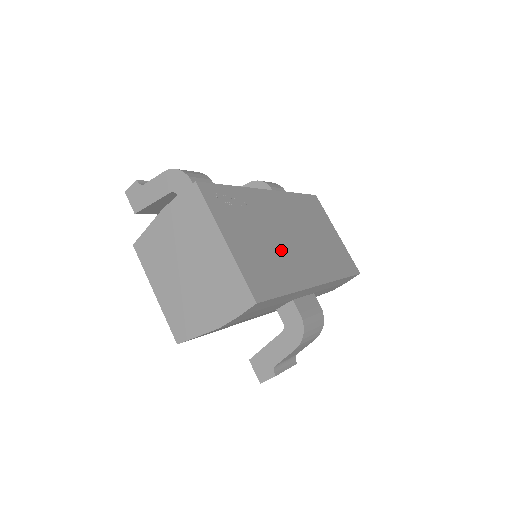
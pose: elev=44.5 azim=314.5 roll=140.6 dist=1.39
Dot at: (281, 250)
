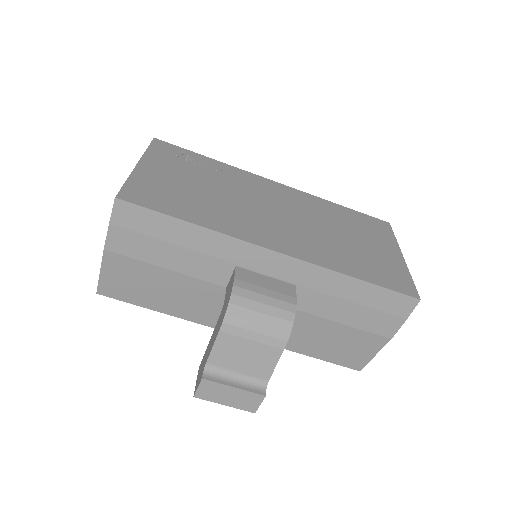
Dot at: (231, 205)
